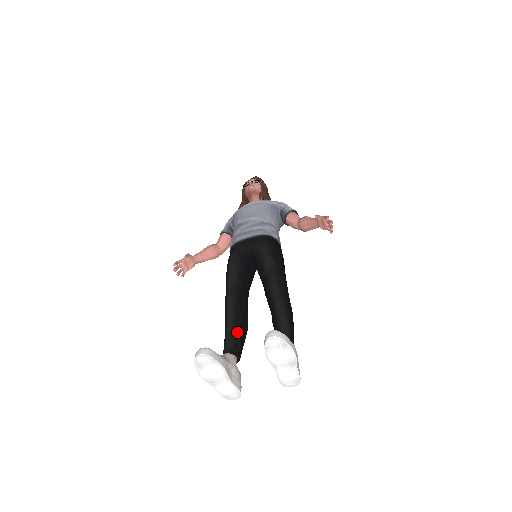
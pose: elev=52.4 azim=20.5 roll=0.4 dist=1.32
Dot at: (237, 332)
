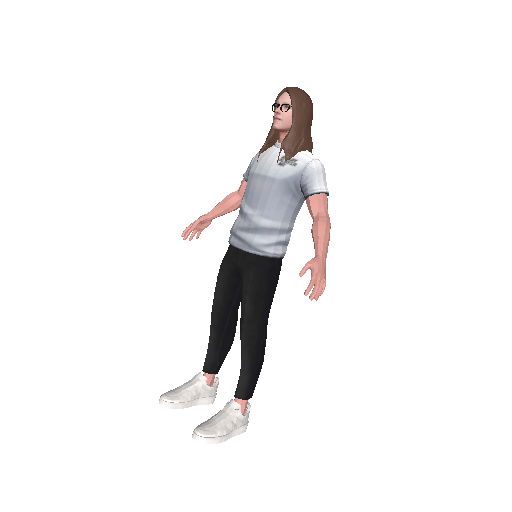
Dot at: (217, 351)
